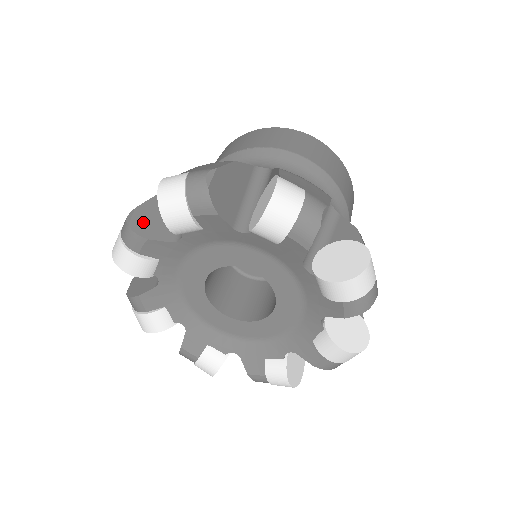
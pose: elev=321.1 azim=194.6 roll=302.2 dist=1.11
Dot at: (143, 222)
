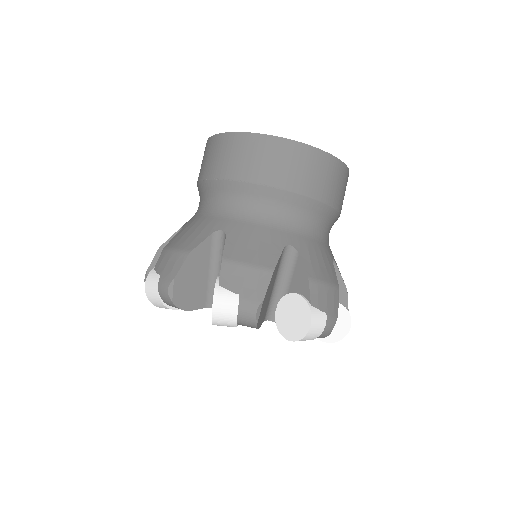
Dot at: (183, 294)
